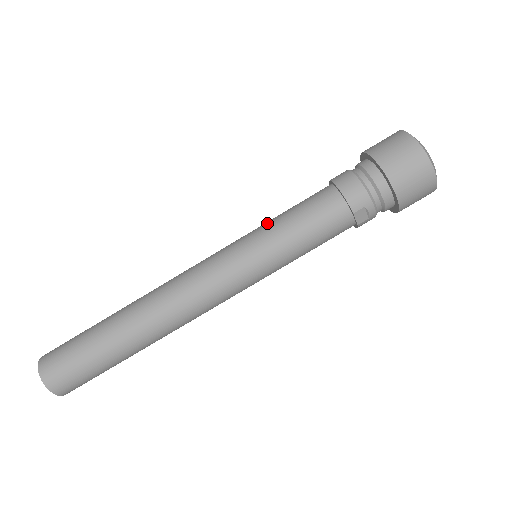
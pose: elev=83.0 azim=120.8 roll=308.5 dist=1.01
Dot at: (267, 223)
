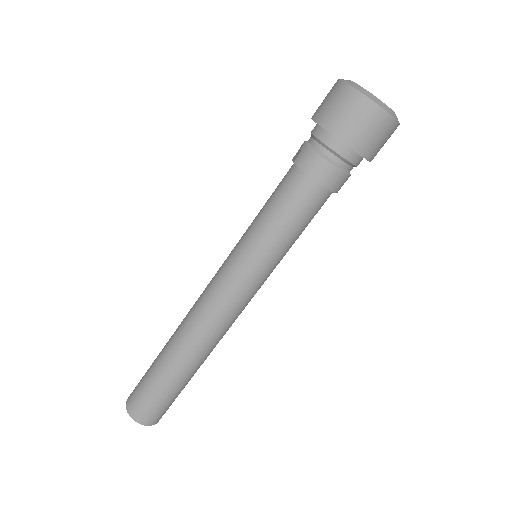
Dot at: (263, 239)
